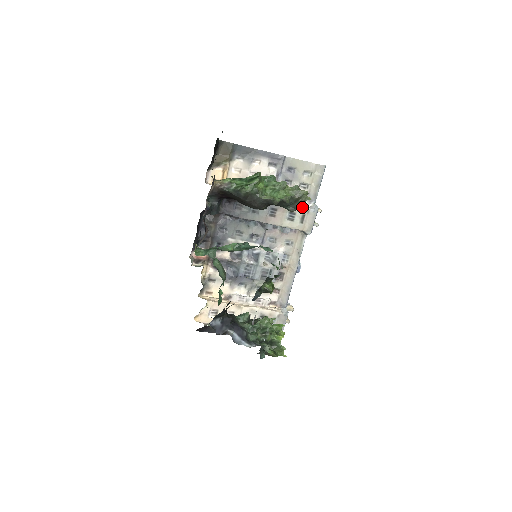
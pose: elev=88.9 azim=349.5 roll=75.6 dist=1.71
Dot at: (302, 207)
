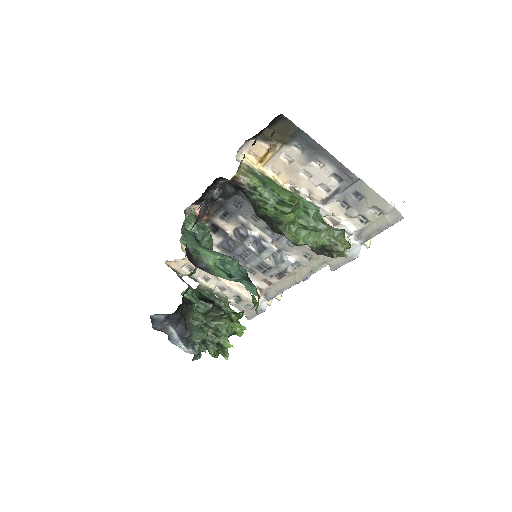
Dot at: (332, 256)
